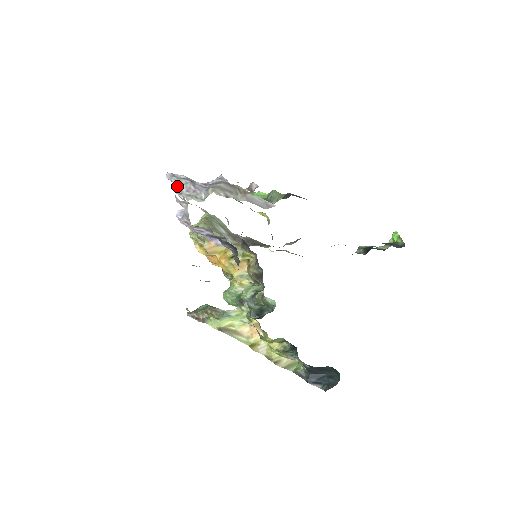
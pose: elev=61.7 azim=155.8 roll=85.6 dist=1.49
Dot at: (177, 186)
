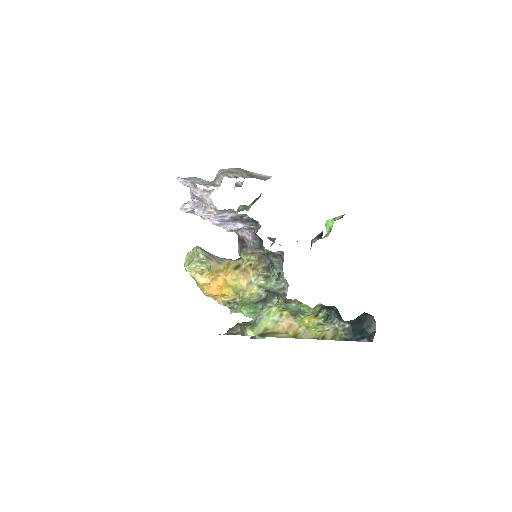
Dot at: (192, 182)
